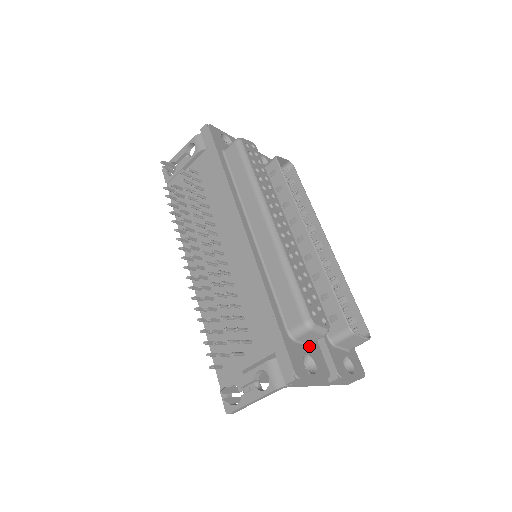
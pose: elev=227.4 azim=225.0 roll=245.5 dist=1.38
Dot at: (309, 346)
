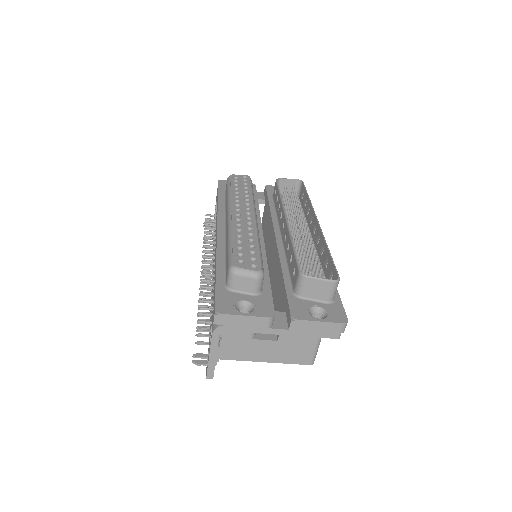
Dot at: (254, 296)
